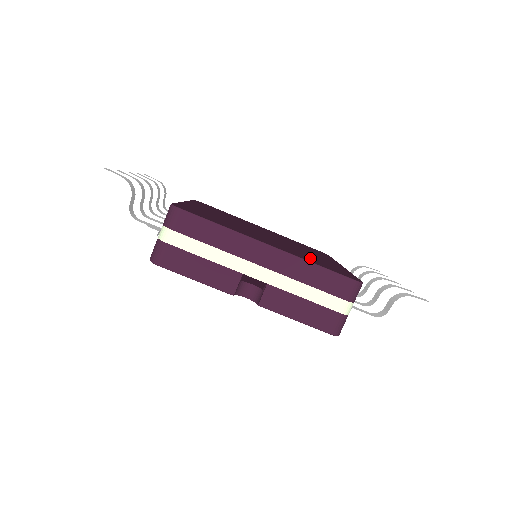
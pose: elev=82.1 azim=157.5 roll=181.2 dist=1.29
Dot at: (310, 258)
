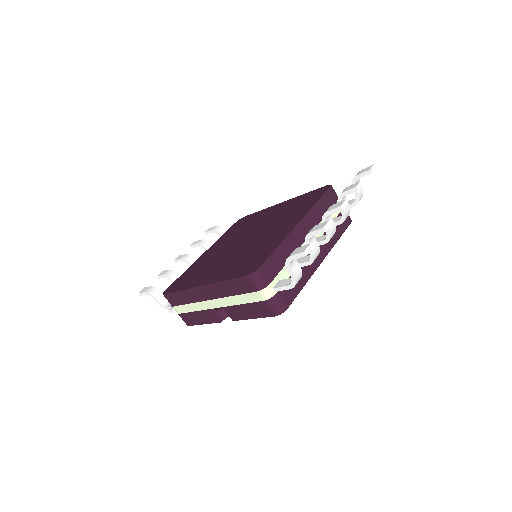
Dot at: (239, 264)
